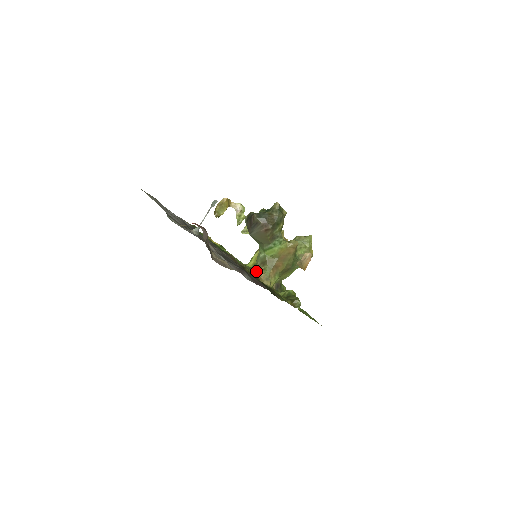
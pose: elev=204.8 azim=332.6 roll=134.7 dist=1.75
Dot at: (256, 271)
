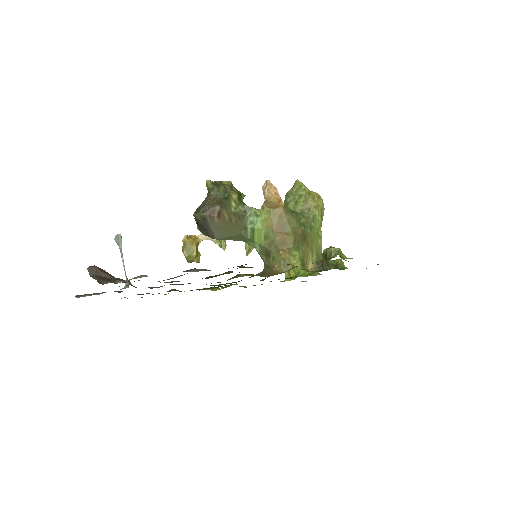
Dot at: (268, 270)
